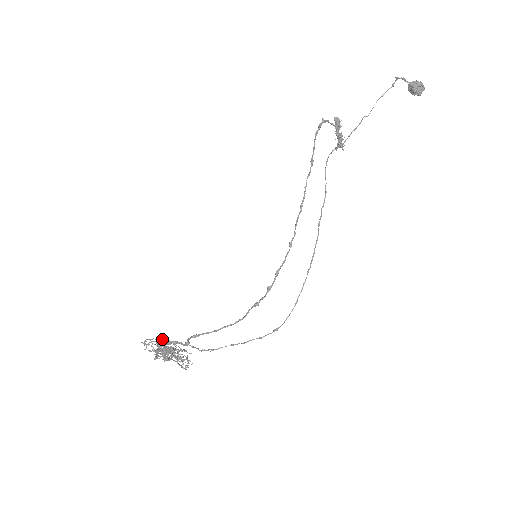
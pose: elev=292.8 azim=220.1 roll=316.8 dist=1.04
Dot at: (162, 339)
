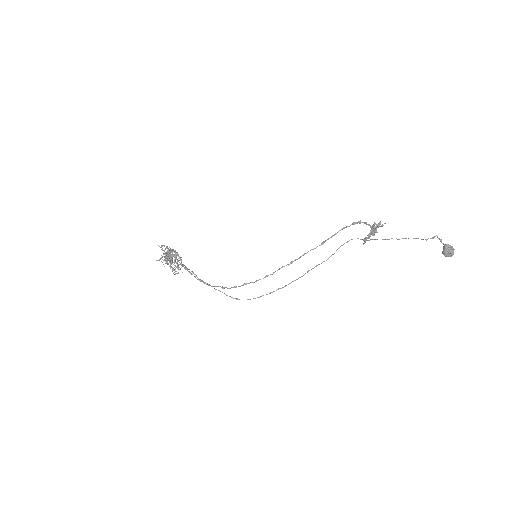
Dot at: (168, 254)
